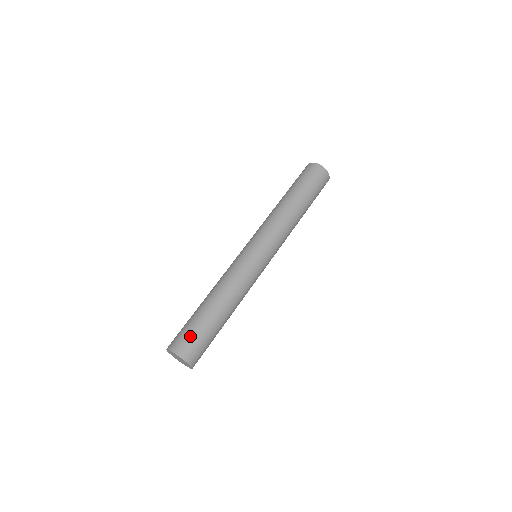
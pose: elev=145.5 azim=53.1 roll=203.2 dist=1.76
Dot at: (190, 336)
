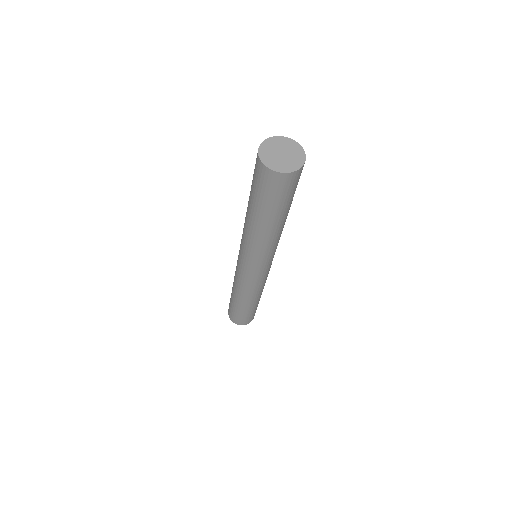
Dot at: (231, 311)
